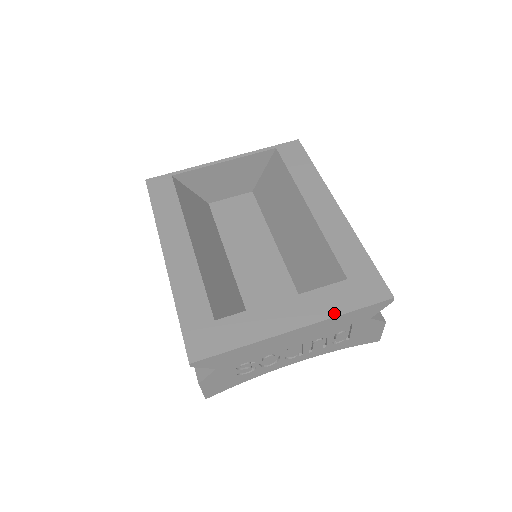
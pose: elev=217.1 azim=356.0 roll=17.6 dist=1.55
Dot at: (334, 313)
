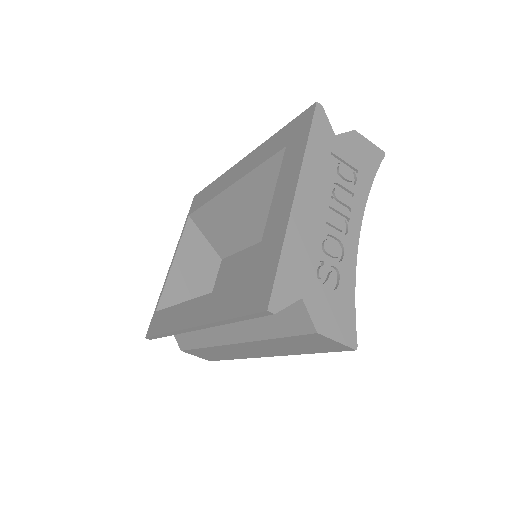
Dot at: (301, 156)
